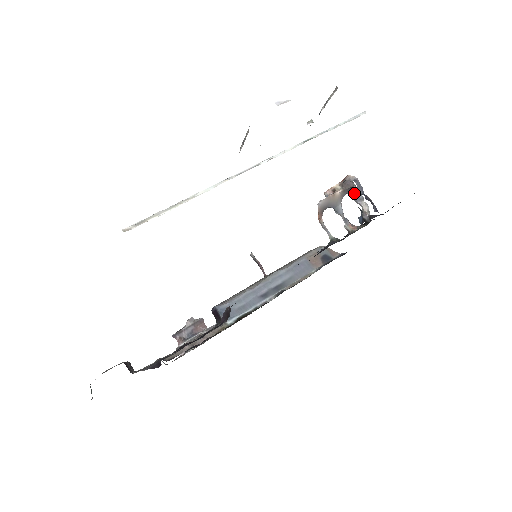
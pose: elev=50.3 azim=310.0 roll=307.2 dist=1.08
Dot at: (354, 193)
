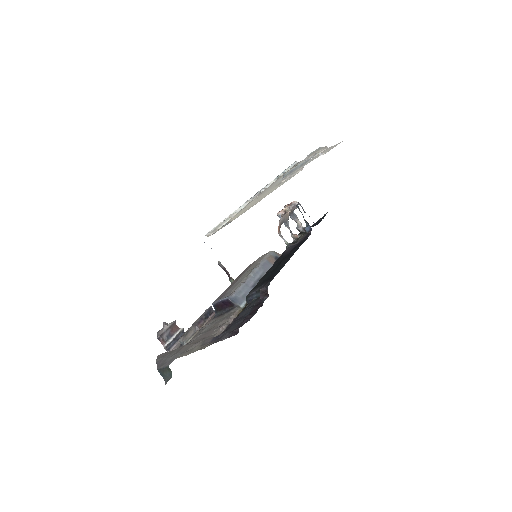
Dot at: (293, 213)
